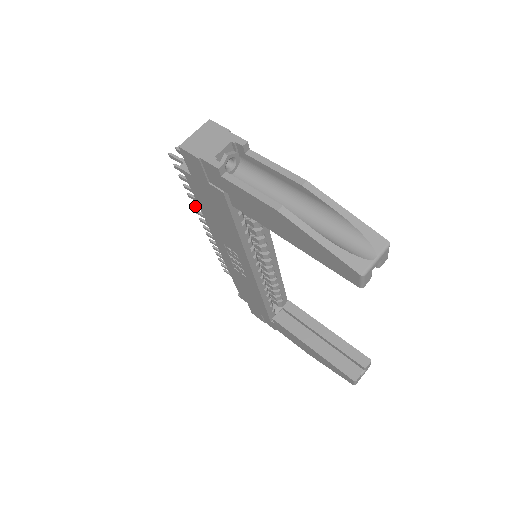
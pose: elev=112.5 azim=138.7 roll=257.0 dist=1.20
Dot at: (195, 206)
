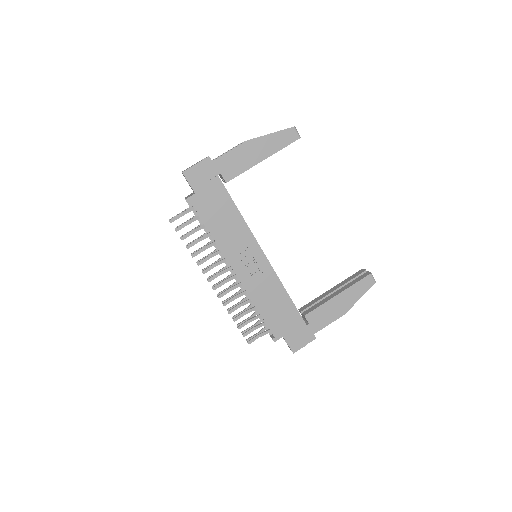
Dot at: (200, 263)
